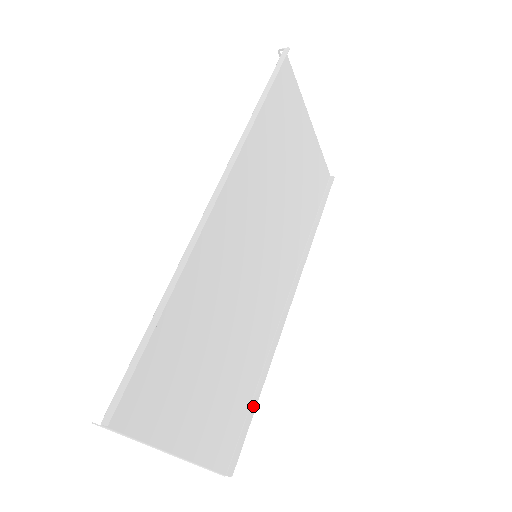
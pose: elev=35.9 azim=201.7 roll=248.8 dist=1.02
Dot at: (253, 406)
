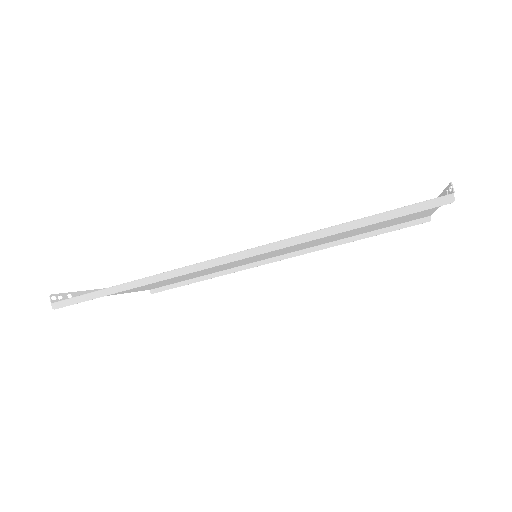
Dot at: (193, 281)
